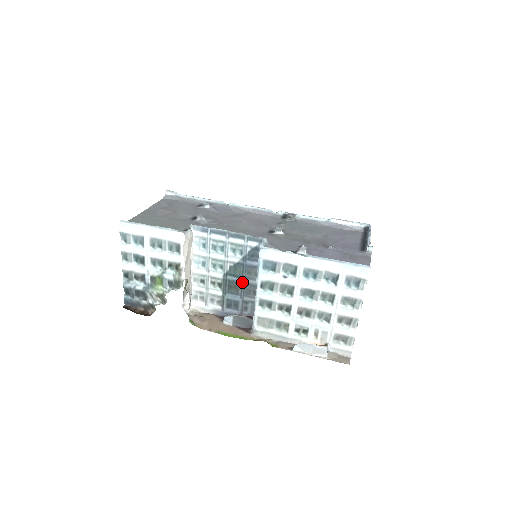
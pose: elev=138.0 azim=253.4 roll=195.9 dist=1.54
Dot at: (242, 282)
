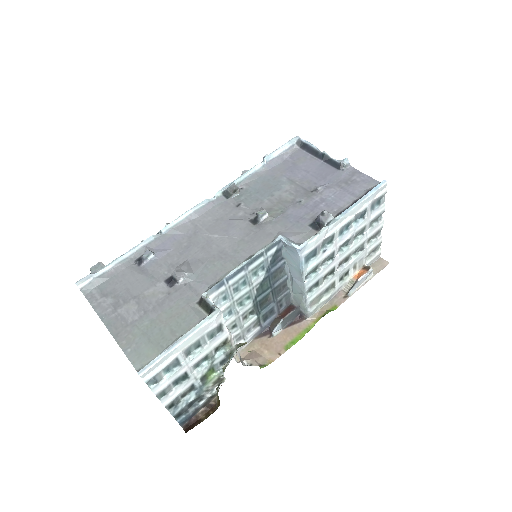
Dot at: (272, 290)
